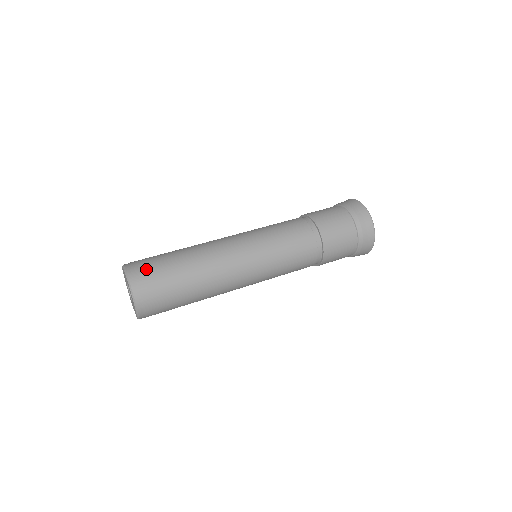
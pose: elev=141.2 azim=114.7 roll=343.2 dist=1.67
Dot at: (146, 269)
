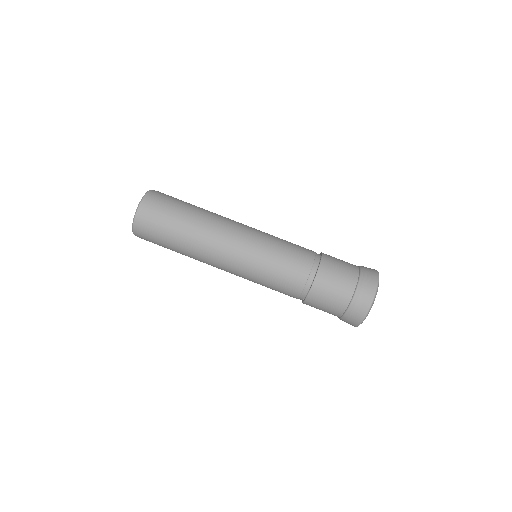
Dot at: (159, 202)
